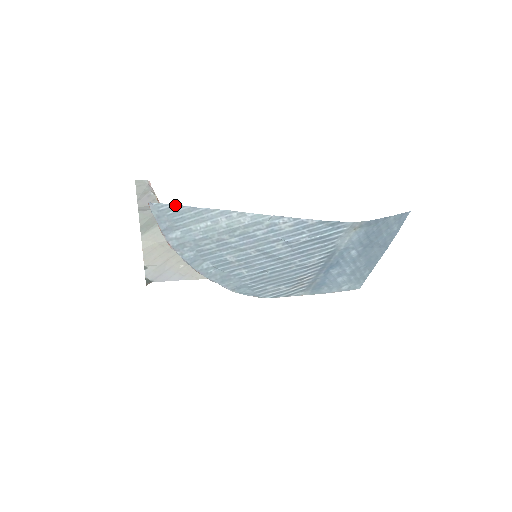
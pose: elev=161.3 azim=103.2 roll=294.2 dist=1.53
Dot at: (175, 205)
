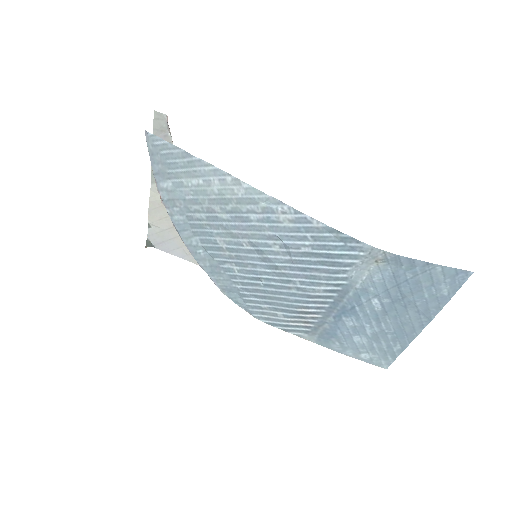
Dot at: (169, 143)
